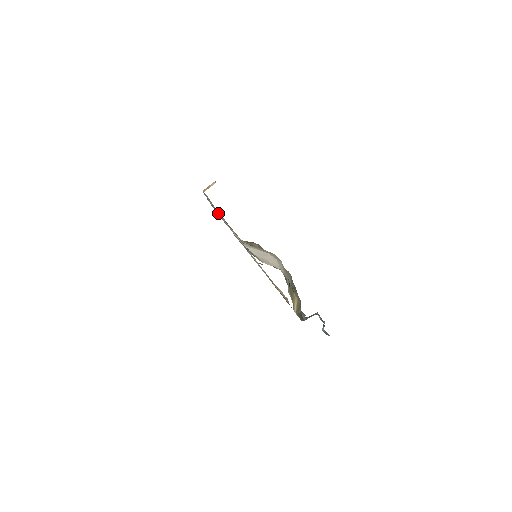
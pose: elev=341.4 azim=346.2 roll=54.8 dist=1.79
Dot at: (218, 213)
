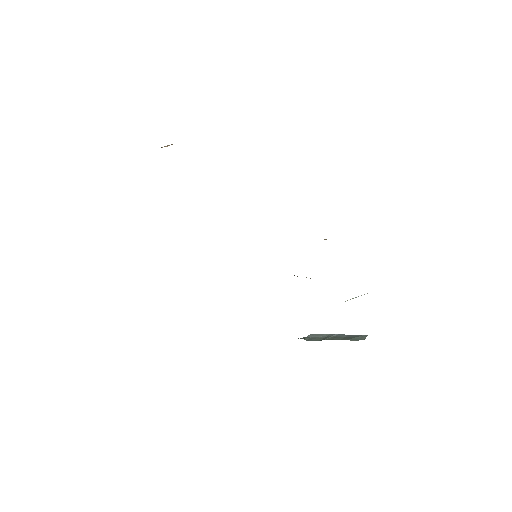
Dot at: occluded
